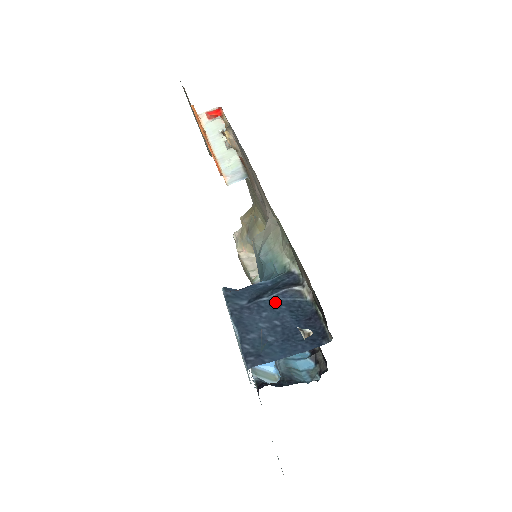
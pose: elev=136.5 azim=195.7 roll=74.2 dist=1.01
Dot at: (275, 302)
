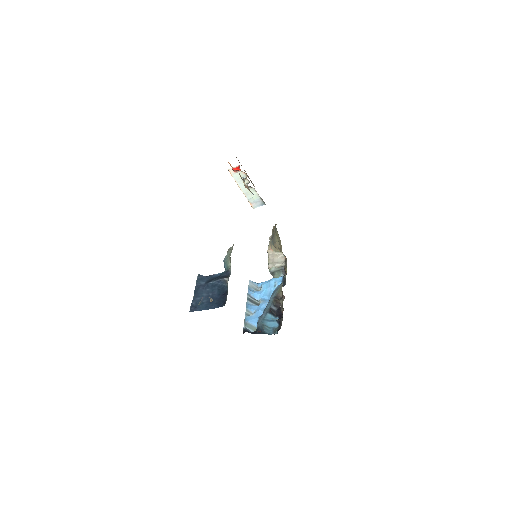
Dot at: (214, 284)
